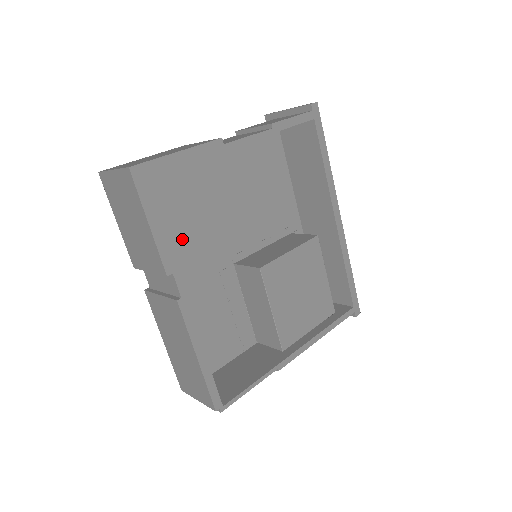
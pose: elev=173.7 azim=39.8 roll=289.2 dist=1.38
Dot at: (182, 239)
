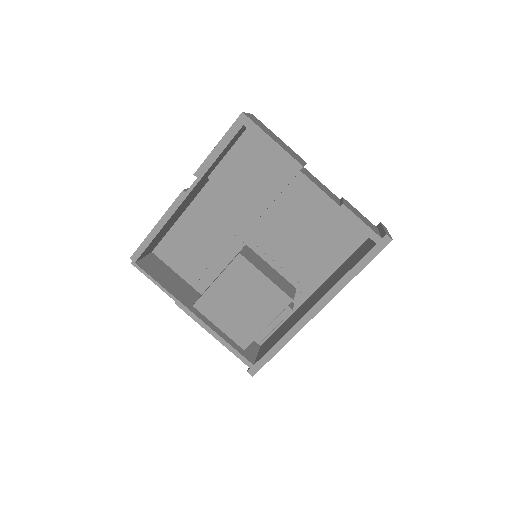
Dot at: (233, 185)
